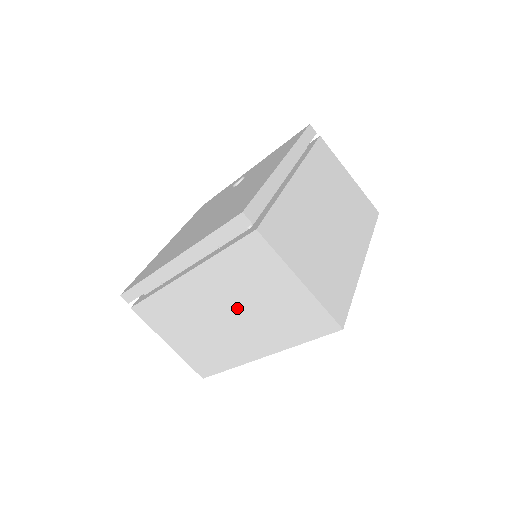
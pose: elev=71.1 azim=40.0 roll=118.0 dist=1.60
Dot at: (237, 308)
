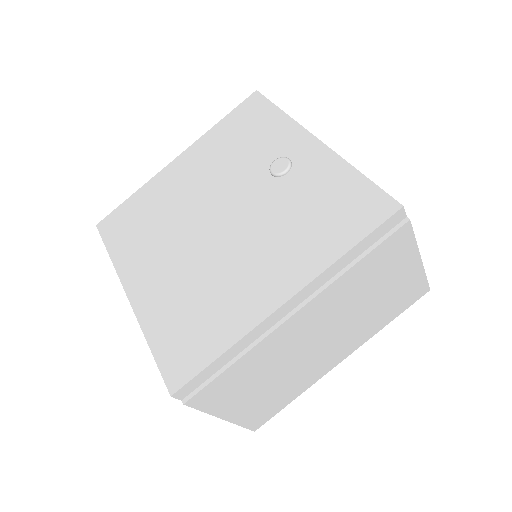
Dot at: occluded
